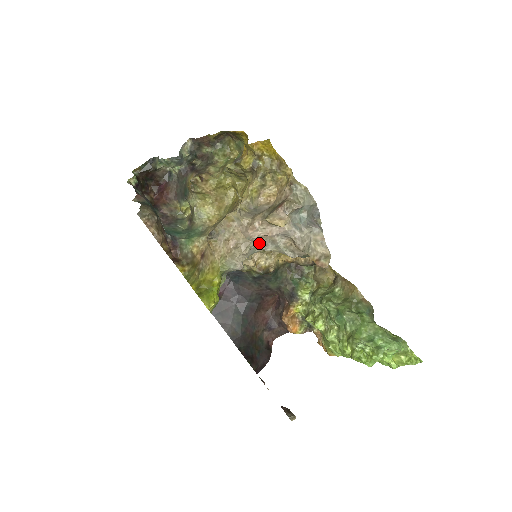
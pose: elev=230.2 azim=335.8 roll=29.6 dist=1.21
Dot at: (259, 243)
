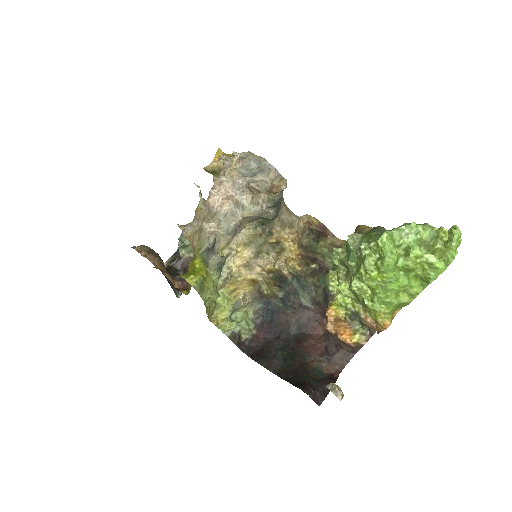
Dot at: (225, 212)
